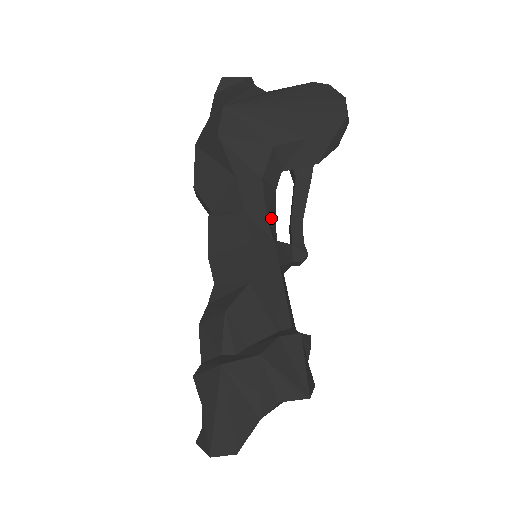
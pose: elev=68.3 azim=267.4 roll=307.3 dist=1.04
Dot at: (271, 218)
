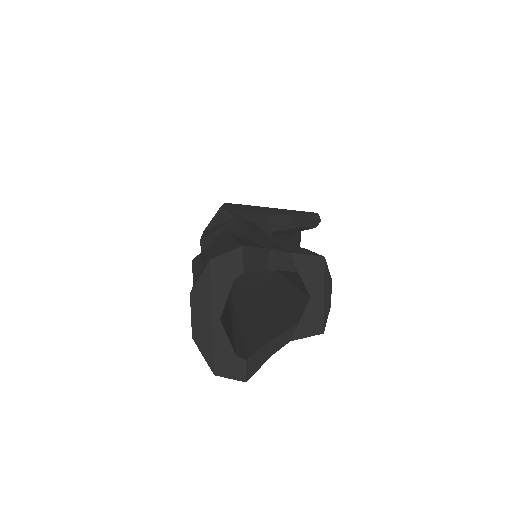
Dot at: occluded
